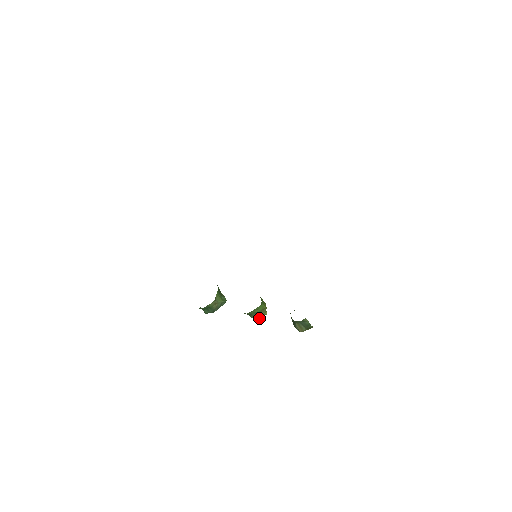
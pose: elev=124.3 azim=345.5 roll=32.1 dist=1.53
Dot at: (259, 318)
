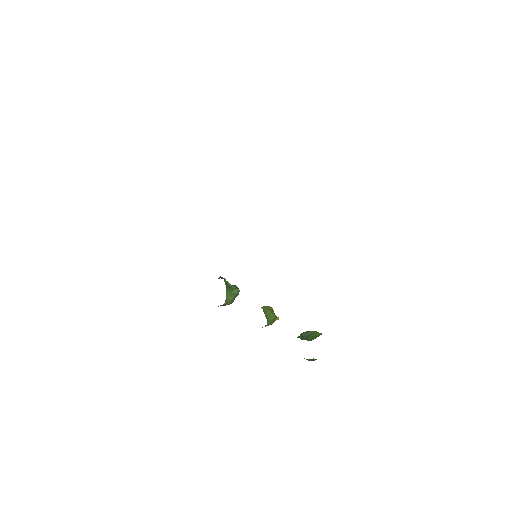
Dot at: (271, 324)
